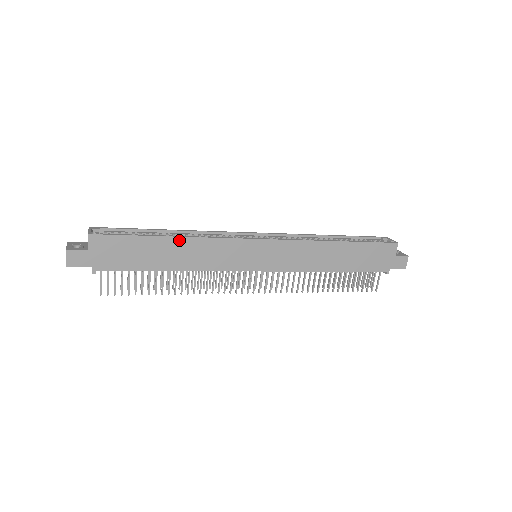
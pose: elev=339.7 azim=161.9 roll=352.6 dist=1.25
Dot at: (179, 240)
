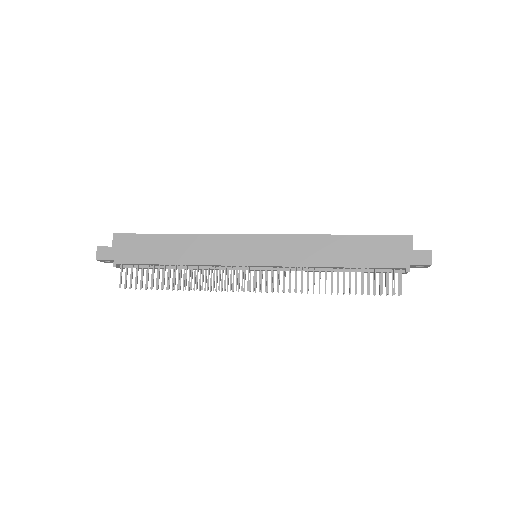
Dot at: (181, 237)
